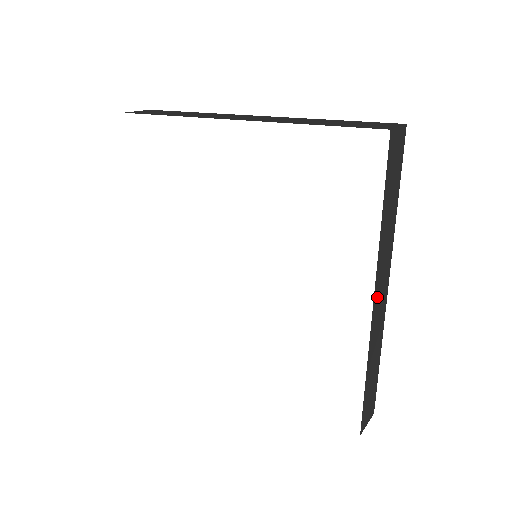
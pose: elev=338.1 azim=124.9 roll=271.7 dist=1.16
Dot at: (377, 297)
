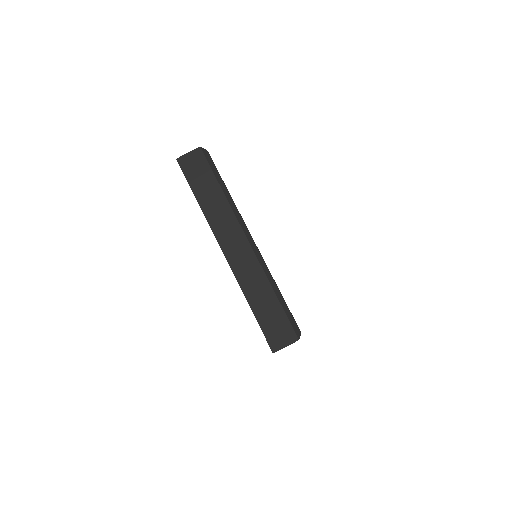
Dot at: occluded
